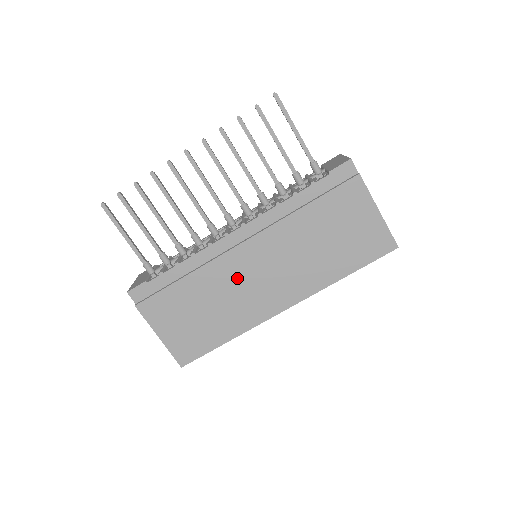
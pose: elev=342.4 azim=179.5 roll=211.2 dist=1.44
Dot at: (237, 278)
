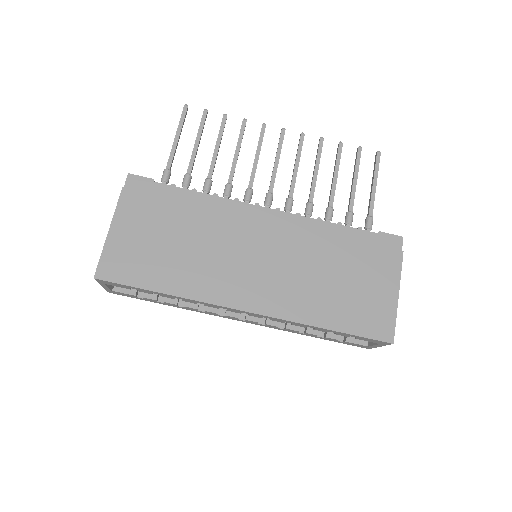
Dot at: (232, 244)
